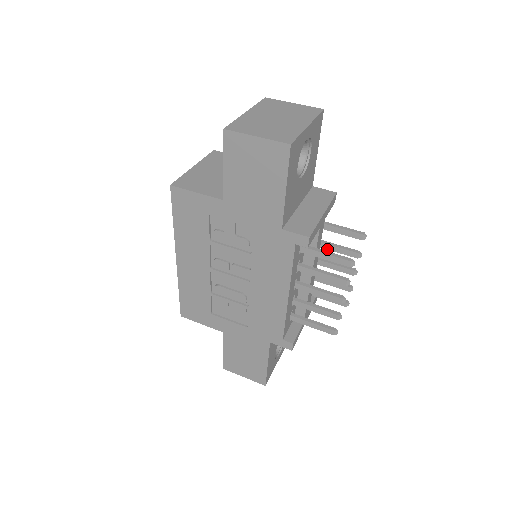
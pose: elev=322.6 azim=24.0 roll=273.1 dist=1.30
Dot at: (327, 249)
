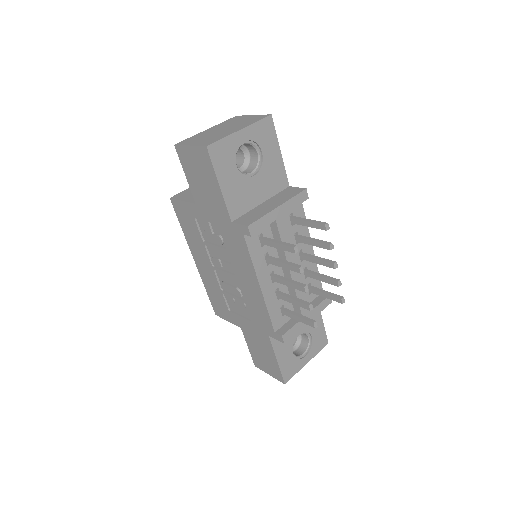
Dot at: occluded
